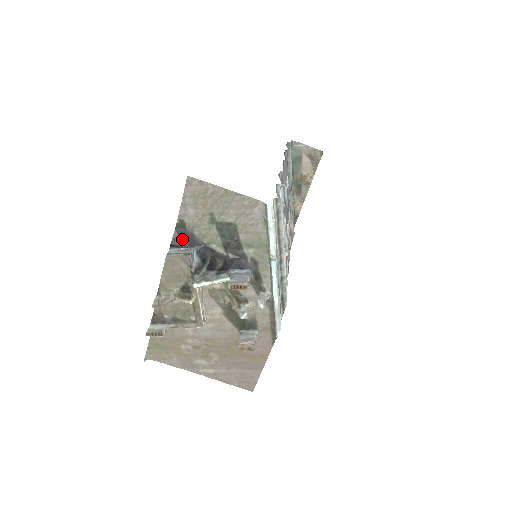
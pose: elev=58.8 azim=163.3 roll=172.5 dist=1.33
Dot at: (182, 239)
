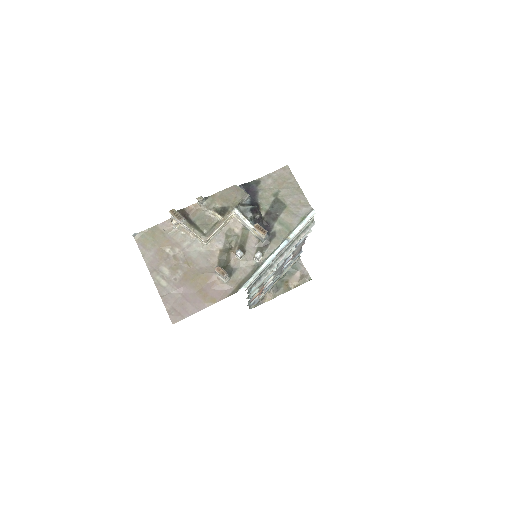
Dot at: (249, 189)
